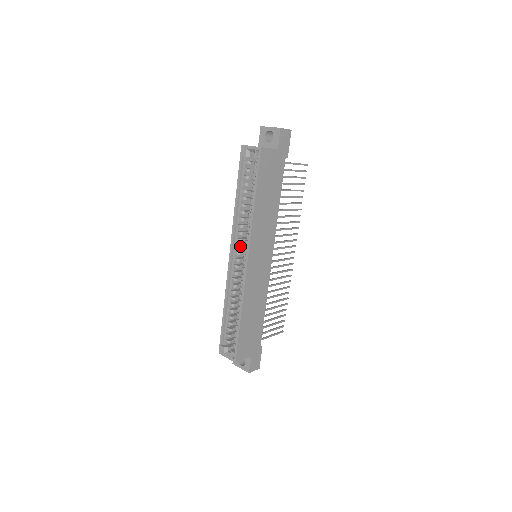
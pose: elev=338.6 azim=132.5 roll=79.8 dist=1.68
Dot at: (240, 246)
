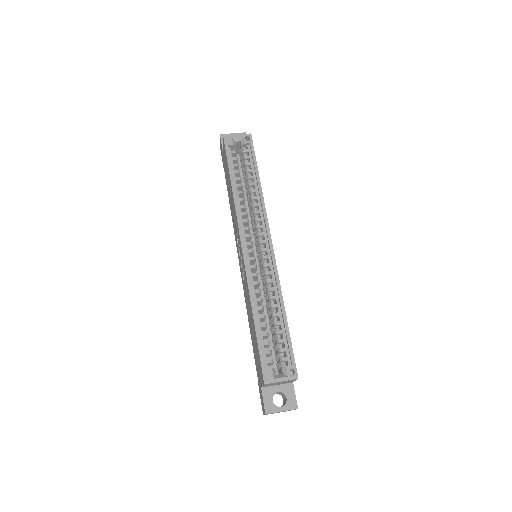
Dot at: (250, 235)
